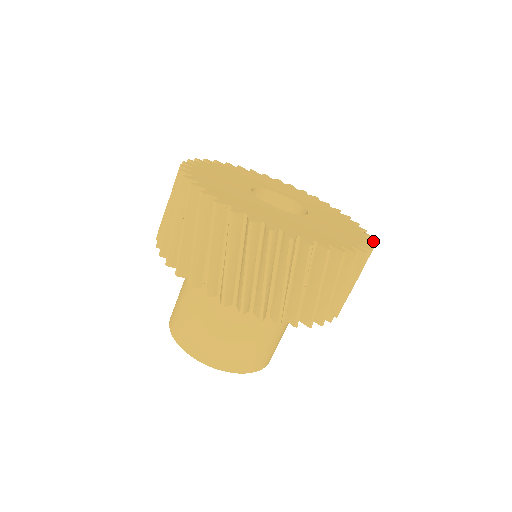
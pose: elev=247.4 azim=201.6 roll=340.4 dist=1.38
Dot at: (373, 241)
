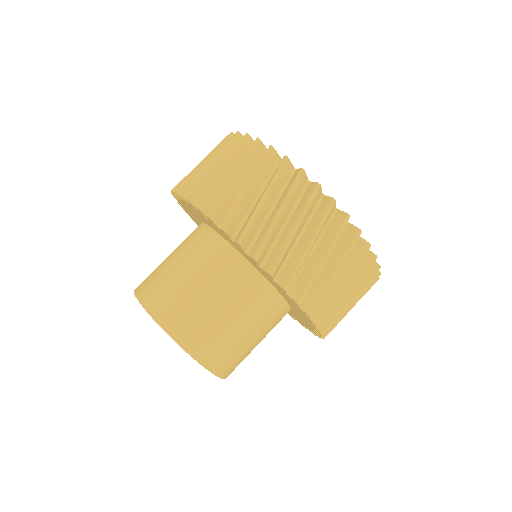
Dot at: occluded
